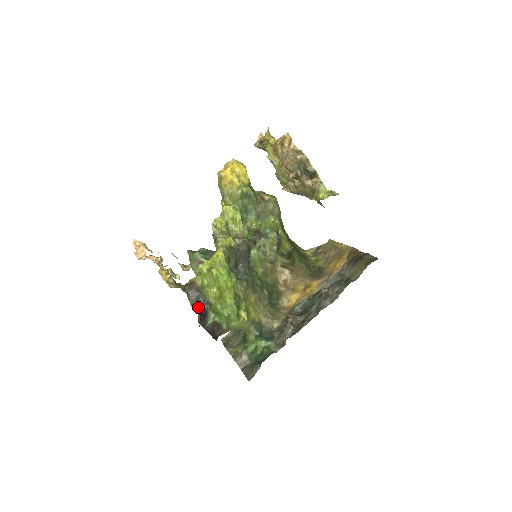
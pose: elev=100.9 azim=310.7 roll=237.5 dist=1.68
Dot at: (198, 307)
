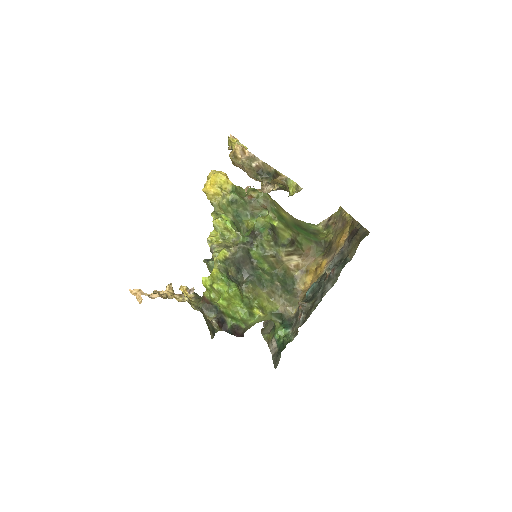
Dot at: (214, 317)
